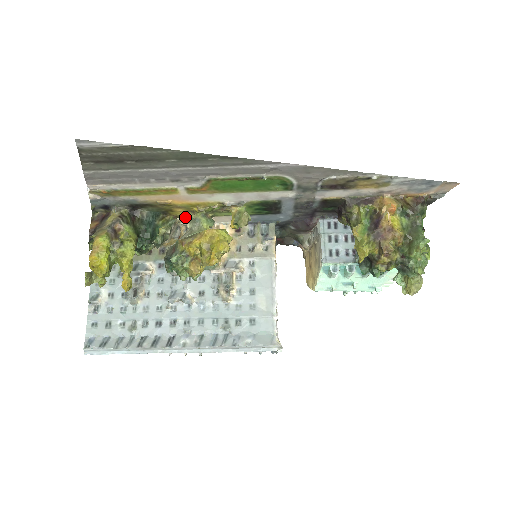
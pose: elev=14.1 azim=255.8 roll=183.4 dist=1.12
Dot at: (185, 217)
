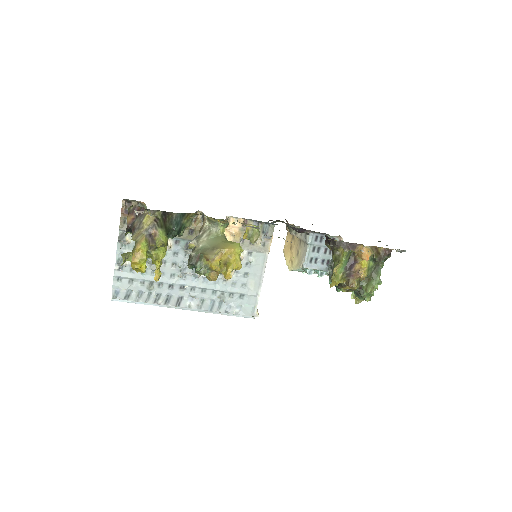
Dot at: (205, 215)
